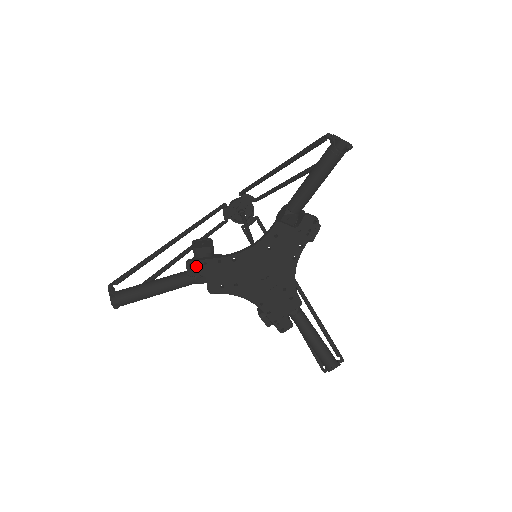
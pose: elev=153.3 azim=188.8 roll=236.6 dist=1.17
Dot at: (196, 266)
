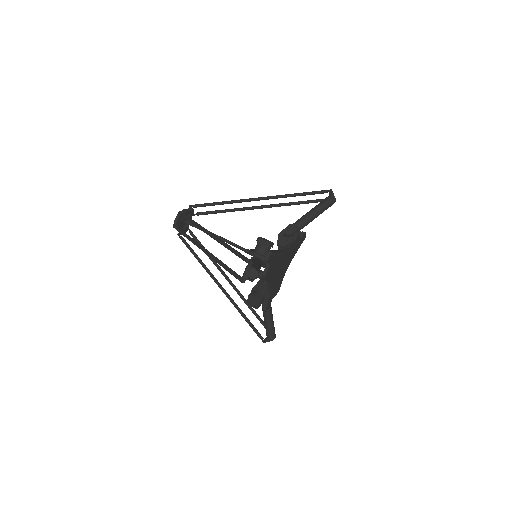
Dot at: (272, 256)
